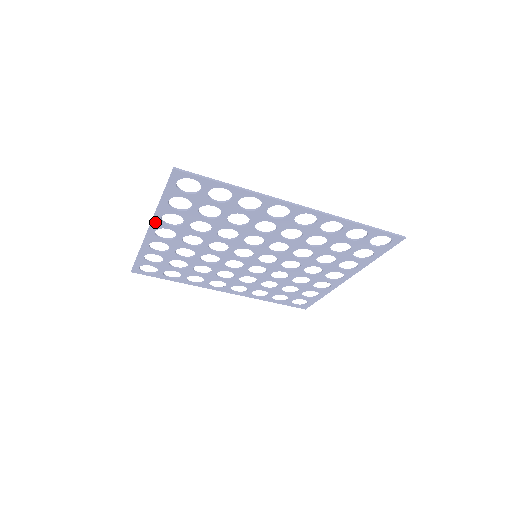
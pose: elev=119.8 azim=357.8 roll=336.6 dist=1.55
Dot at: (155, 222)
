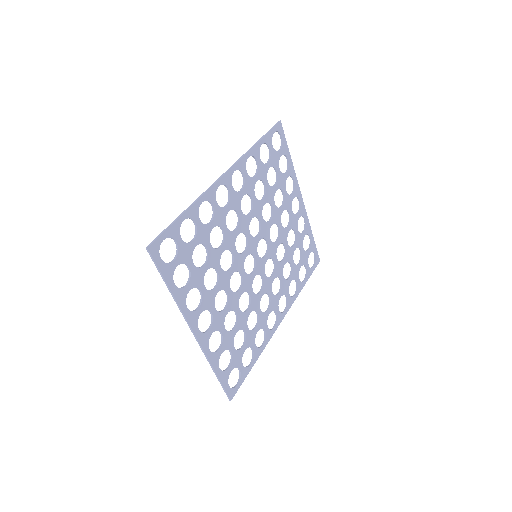
Dot at: (190, 320)
